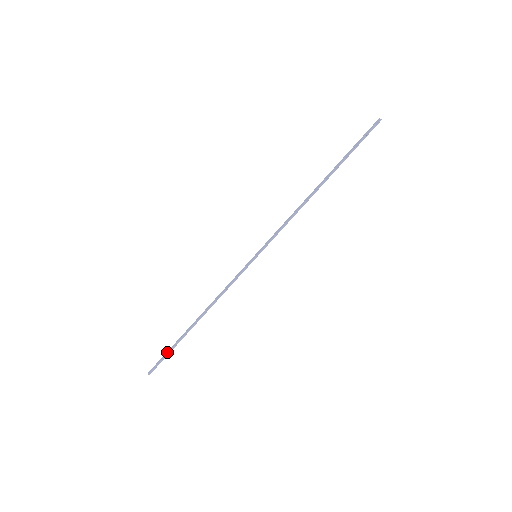
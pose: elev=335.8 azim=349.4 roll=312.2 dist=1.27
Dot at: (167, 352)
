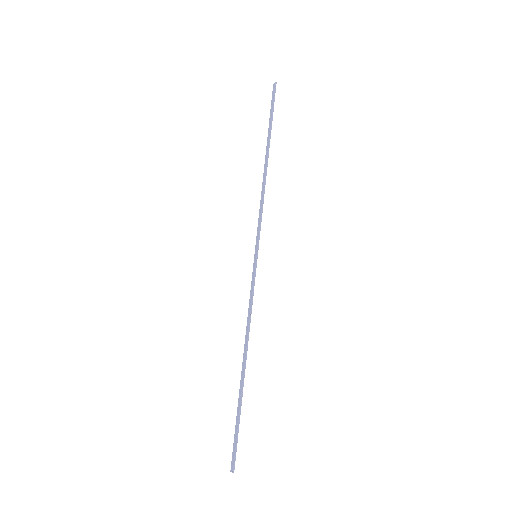
Dot at: (235, 427)
